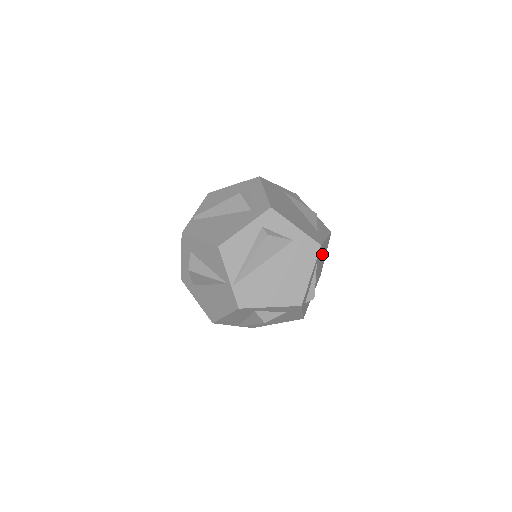
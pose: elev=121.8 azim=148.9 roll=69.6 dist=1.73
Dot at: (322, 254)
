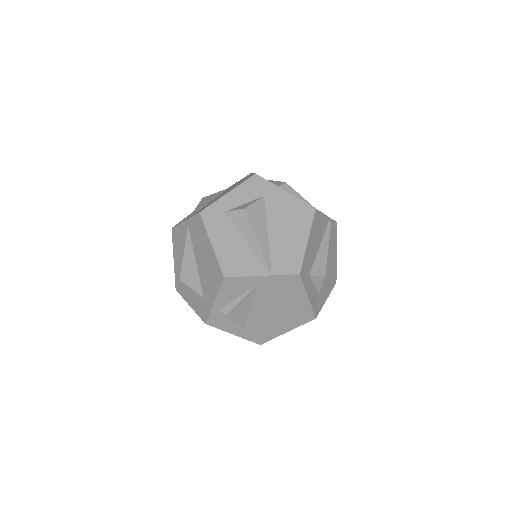
Dot at: occluded
